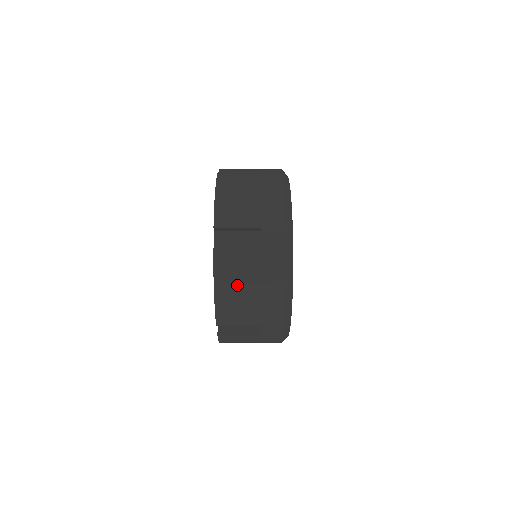
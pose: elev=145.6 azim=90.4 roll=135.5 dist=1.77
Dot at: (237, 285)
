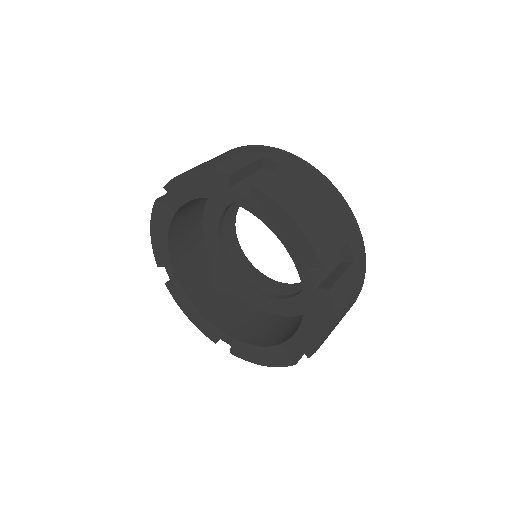
Dot at: (302, 201)
